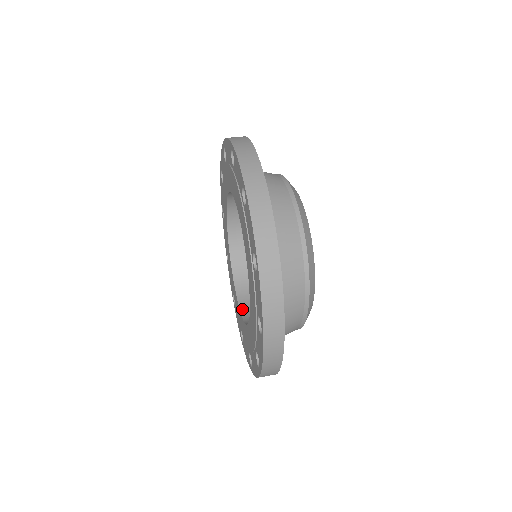
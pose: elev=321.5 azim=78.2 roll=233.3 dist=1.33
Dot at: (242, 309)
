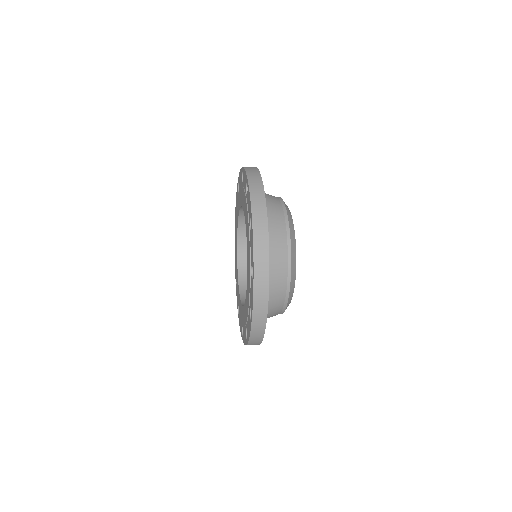
Dot at: (243, 304)
